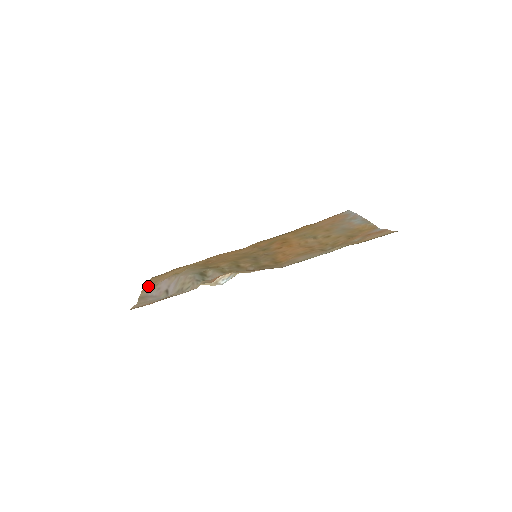
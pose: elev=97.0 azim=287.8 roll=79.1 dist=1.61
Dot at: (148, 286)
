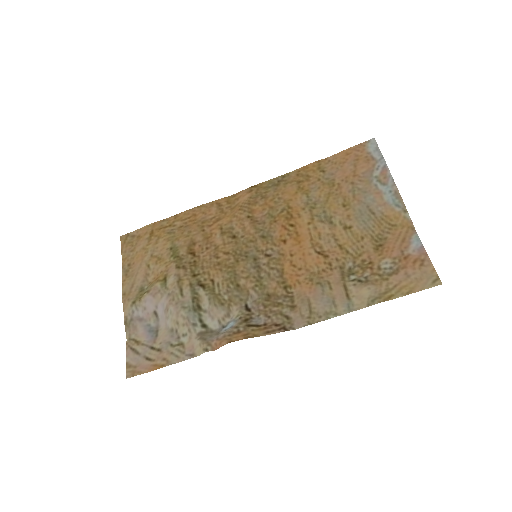
Dot at: (126, 284)
